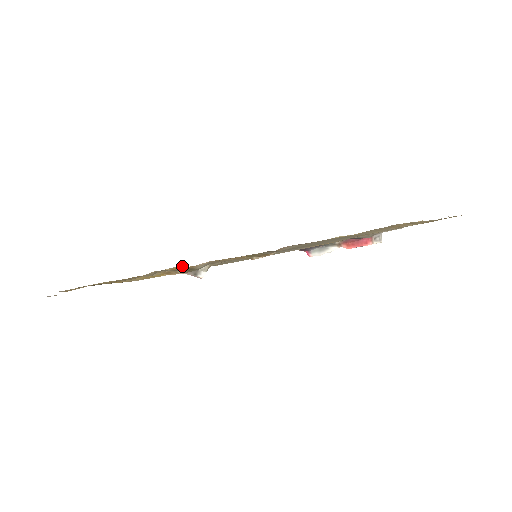
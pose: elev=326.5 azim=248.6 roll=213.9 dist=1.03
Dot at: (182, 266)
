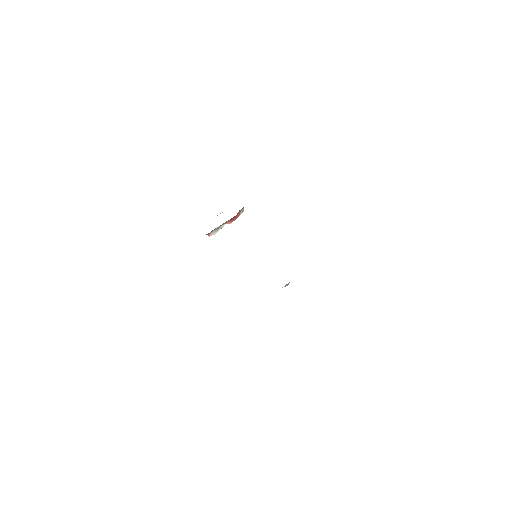
Dot at: occluded
